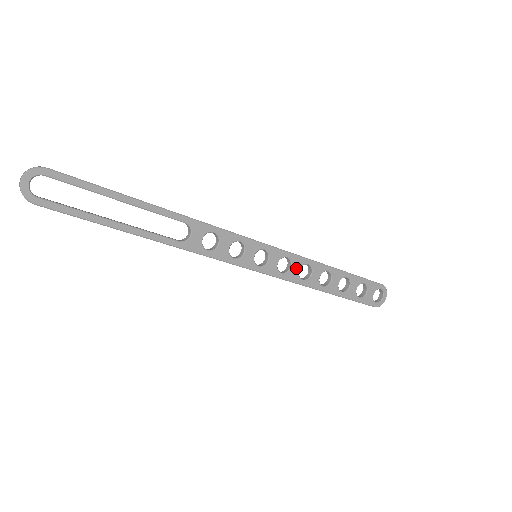
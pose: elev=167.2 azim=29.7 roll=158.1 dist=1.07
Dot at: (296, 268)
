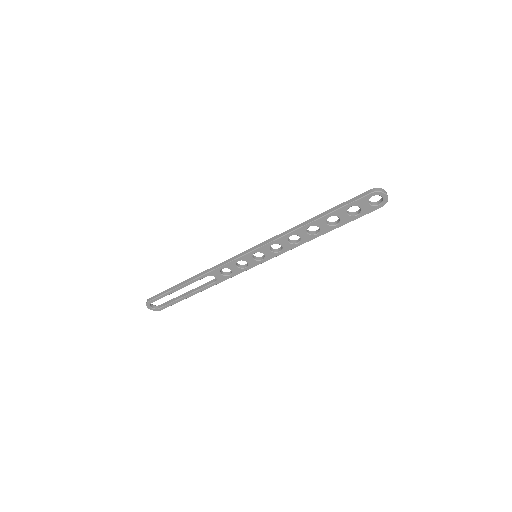
Dot at: (285, 243)
